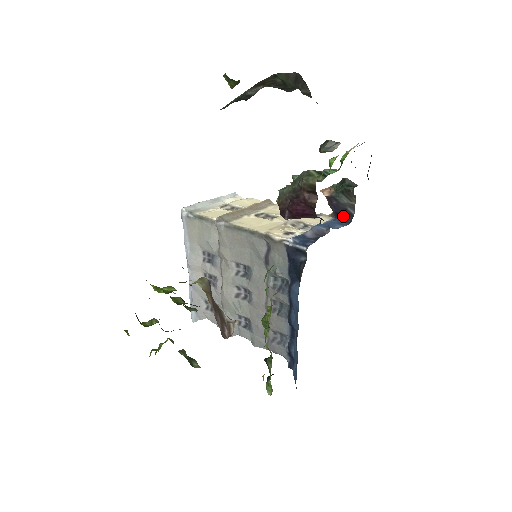
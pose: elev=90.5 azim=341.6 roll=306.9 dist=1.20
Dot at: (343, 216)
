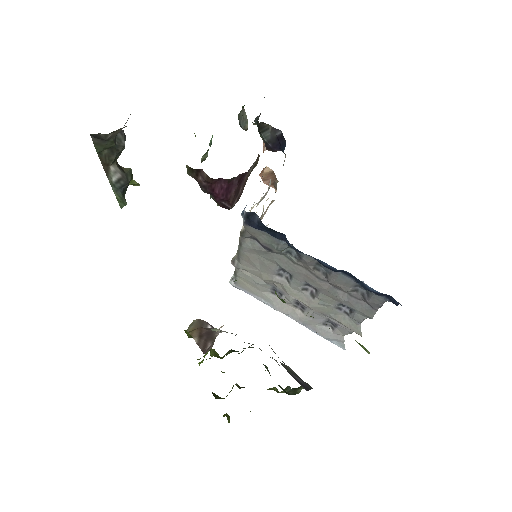
Dot at: (281, 144)
